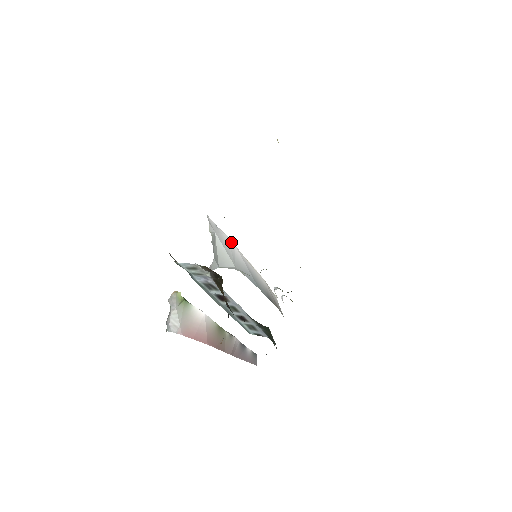
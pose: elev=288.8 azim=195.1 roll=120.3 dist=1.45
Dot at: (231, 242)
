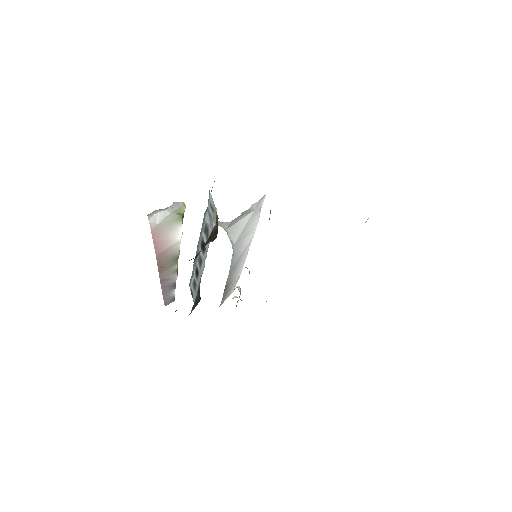
Dot at: (255, 228)
